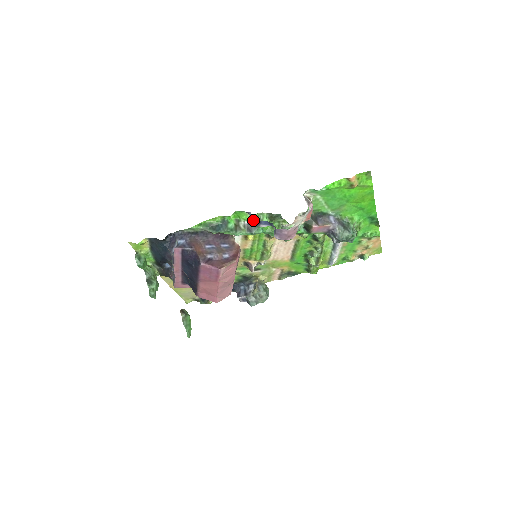
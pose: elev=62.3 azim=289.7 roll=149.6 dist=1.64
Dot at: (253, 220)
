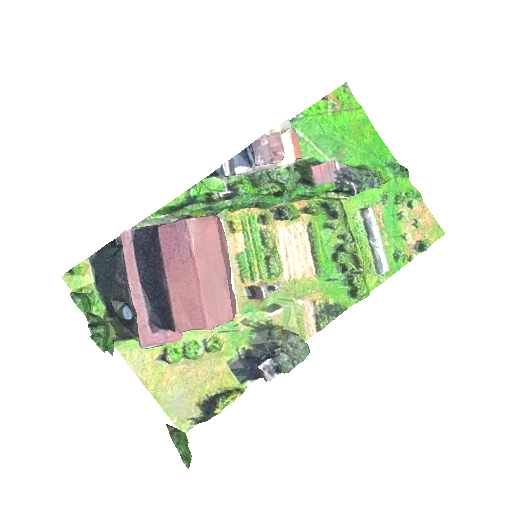
Dot at: (229, 187)
